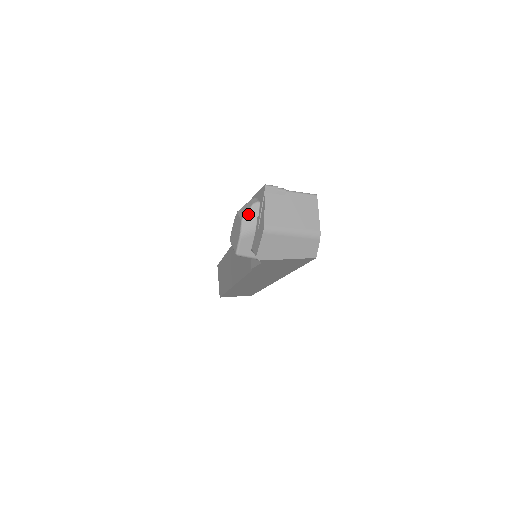
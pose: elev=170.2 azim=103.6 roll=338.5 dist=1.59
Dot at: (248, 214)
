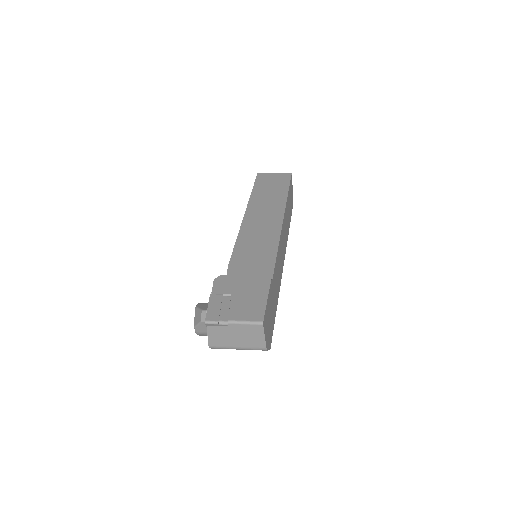
Dot at: (198, 326)
